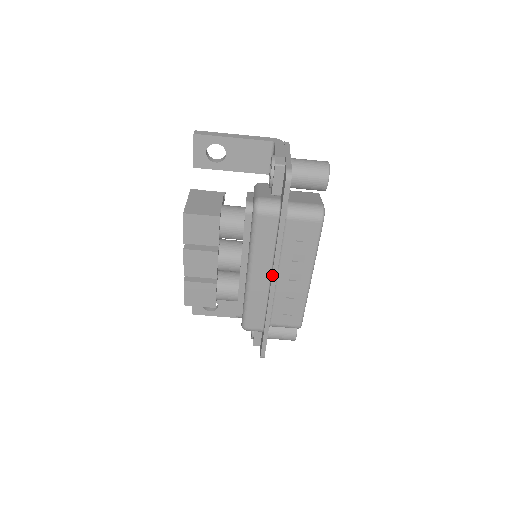
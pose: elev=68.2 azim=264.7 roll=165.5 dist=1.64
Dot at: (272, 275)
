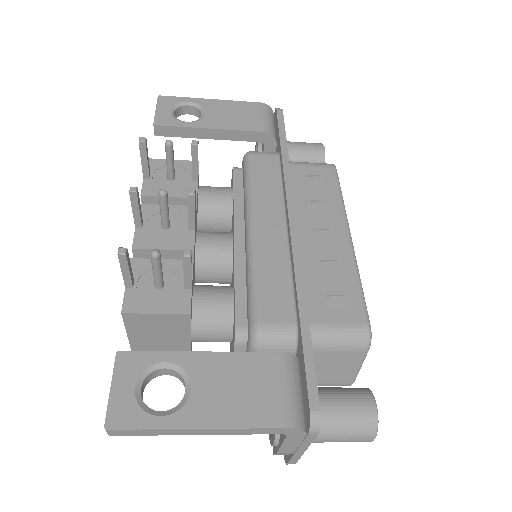
Dot at: occluded
